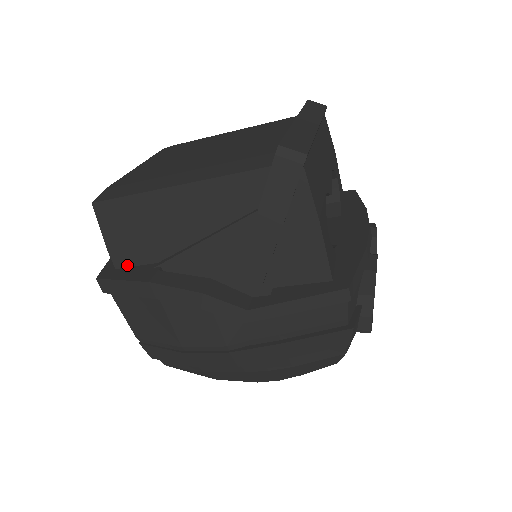
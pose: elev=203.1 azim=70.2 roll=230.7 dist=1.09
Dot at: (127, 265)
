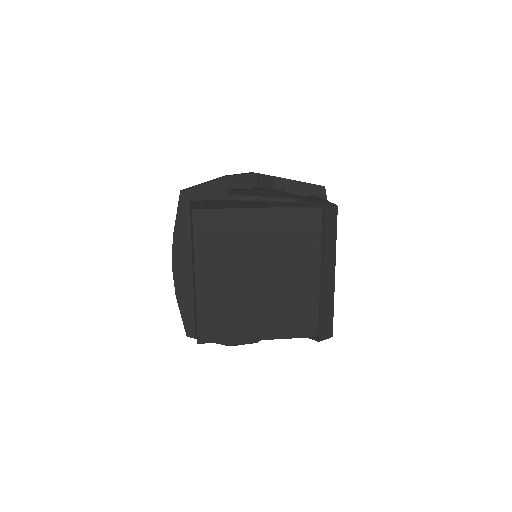
Dot at: occluded
